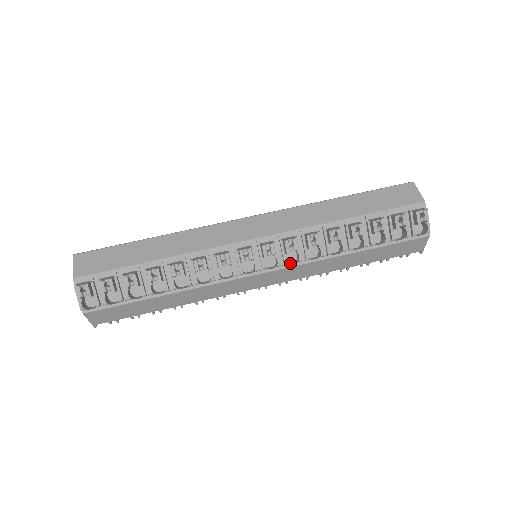
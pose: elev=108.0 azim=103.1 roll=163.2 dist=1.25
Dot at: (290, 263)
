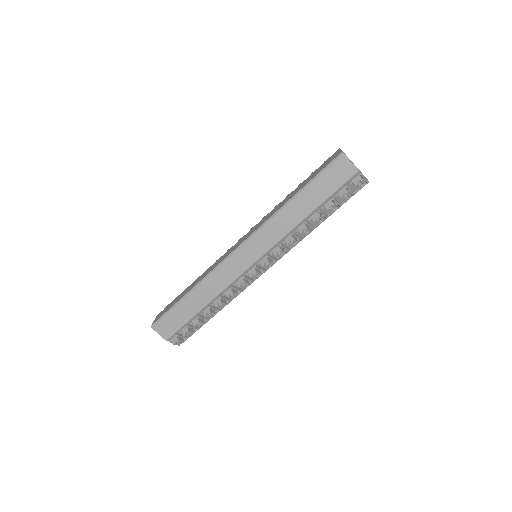
Dot at: occluded
